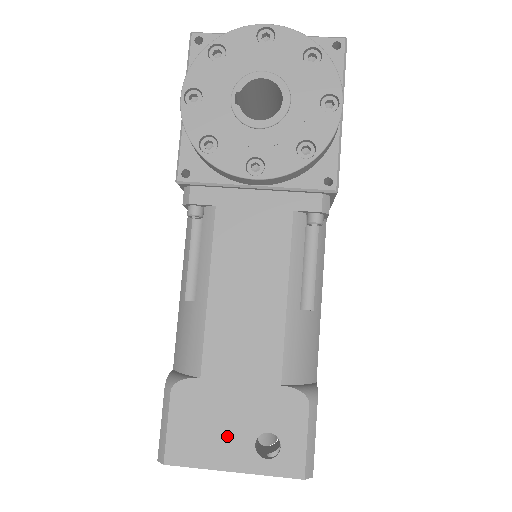
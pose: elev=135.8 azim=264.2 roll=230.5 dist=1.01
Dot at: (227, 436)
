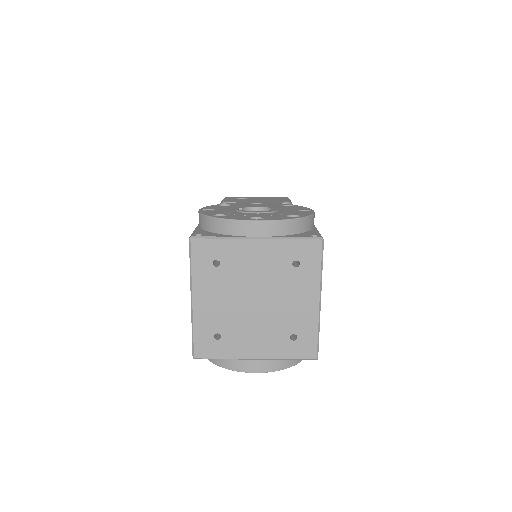
Dot at: occluded
